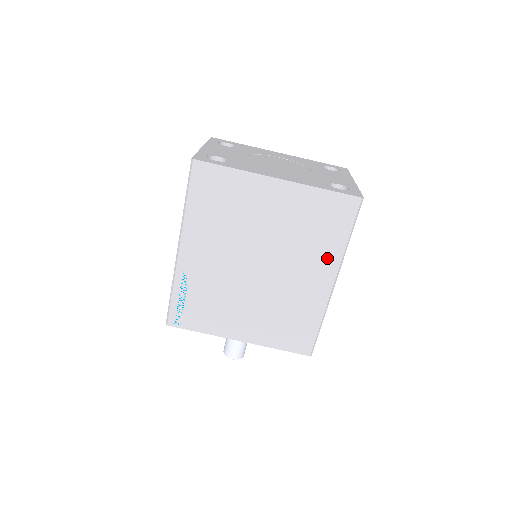
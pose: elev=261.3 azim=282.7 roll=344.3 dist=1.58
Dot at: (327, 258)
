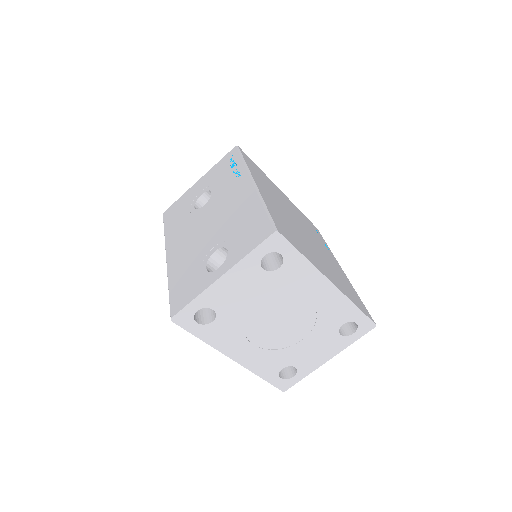
Dot at: occluded
